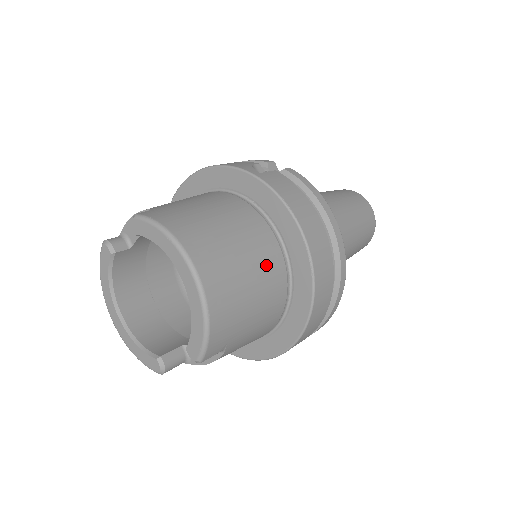
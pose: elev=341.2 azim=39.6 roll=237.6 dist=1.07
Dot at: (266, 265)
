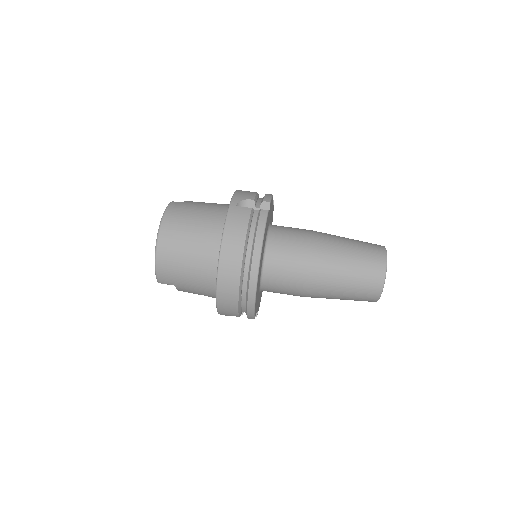
Dot at: (202, 256)
